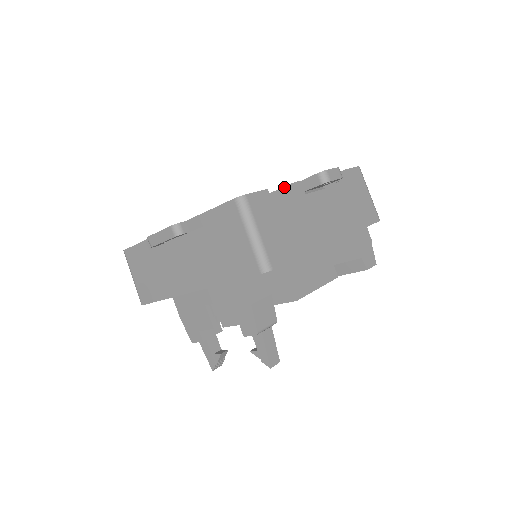
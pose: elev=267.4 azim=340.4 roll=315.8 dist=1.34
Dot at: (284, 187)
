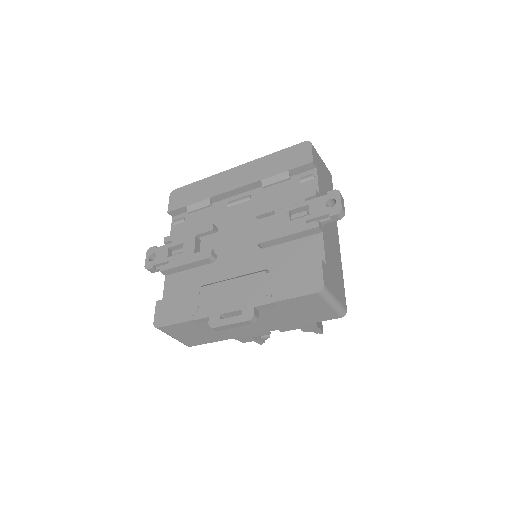
Dot at: (306, 230)
